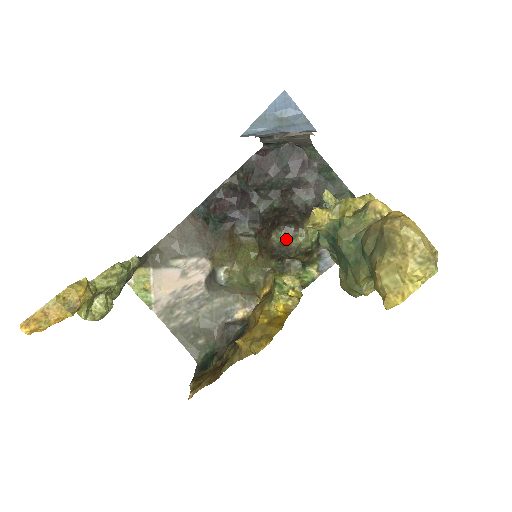
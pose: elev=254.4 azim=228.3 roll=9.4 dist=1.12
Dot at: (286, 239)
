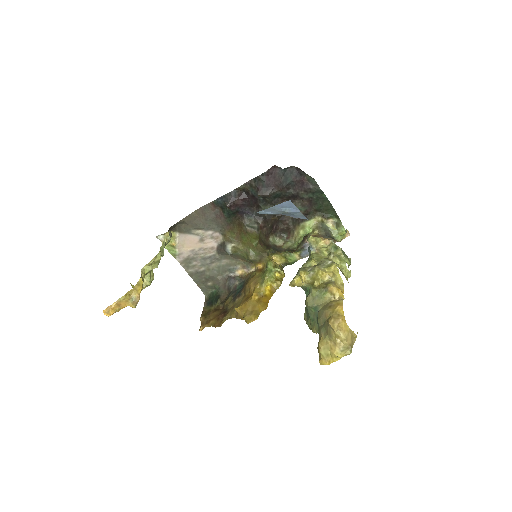
Dot at: (279, 244)
